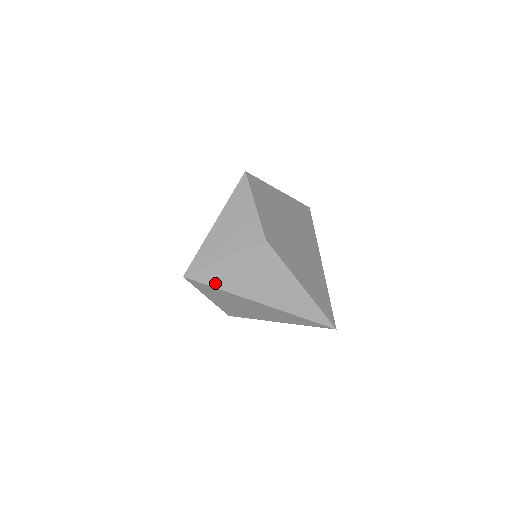
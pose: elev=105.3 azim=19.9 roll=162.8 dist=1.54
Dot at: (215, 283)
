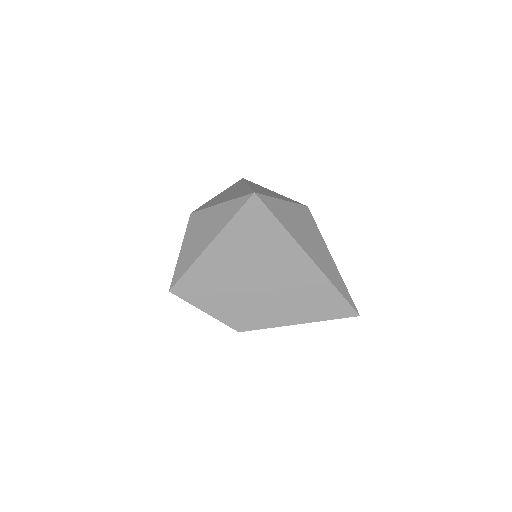
Dot at: occluded
